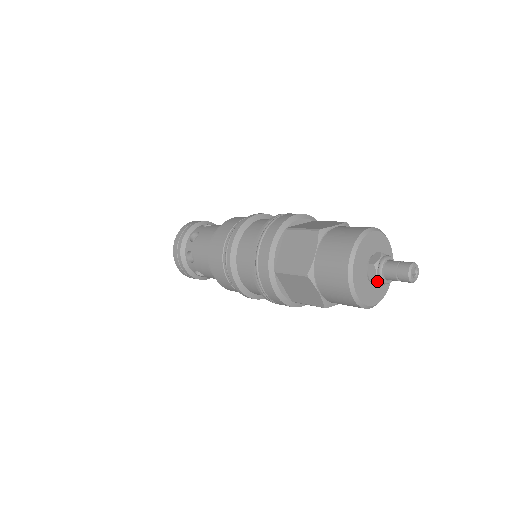
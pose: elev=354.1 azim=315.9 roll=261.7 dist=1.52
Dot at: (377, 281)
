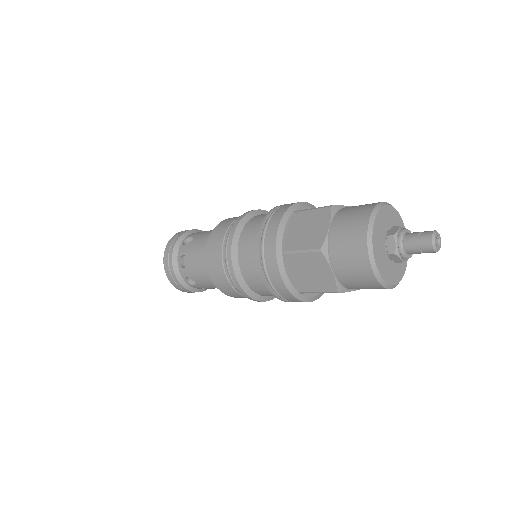
Dot at: (397, 254)
